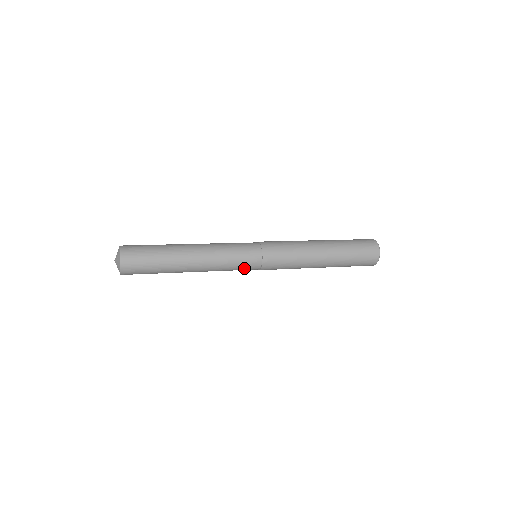
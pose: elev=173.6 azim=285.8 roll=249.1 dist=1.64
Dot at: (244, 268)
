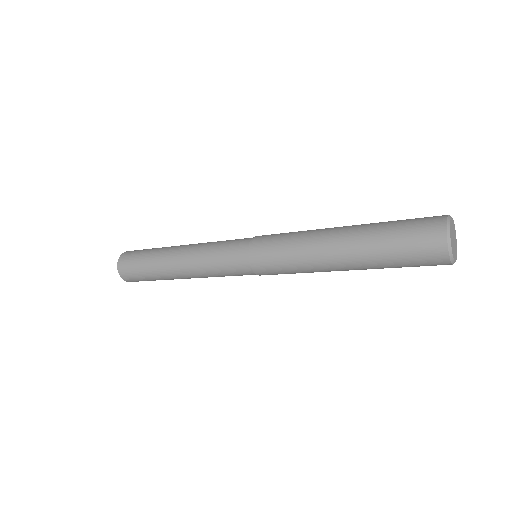
Dot at: (230, 259)
